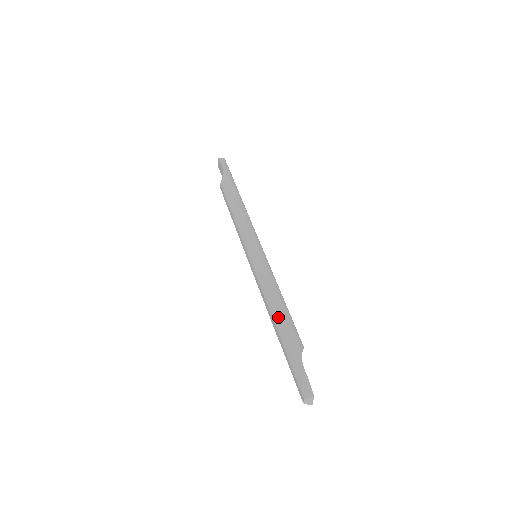
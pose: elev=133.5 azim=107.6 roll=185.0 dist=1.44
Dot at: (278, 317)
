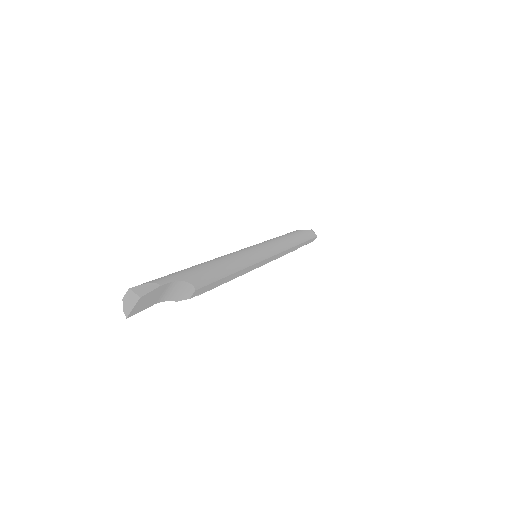
Dot at: (211, 262)
